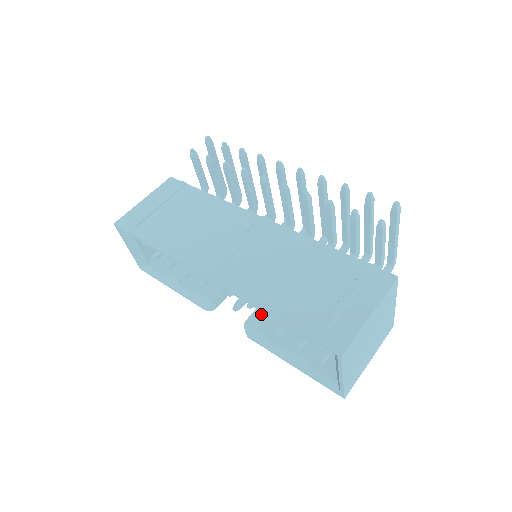
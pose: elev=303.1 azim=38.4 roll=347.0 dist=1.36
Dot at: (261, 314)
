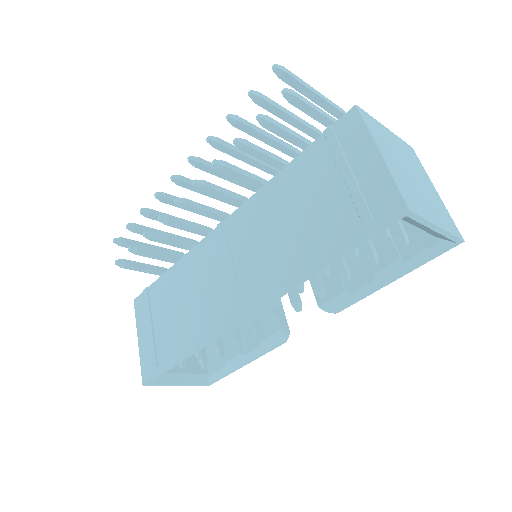
Dot at: (318, 284)
